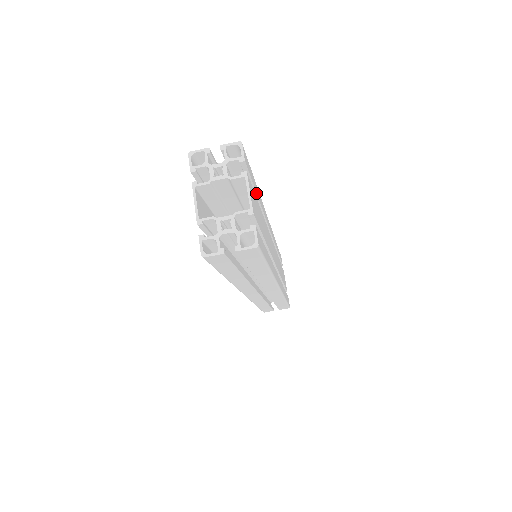
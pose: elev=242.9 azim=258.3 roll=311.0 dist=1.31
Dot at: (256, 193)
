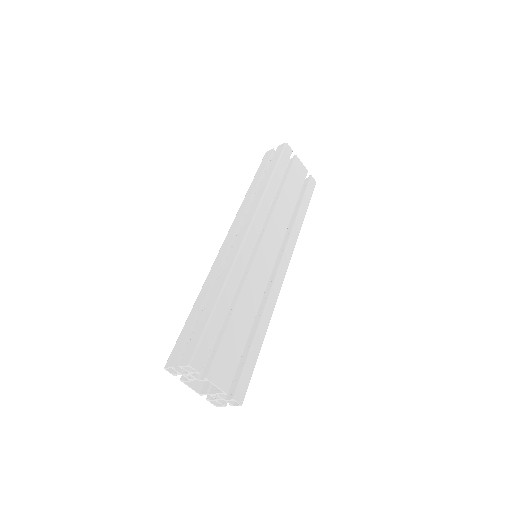
Dot at: occluded
